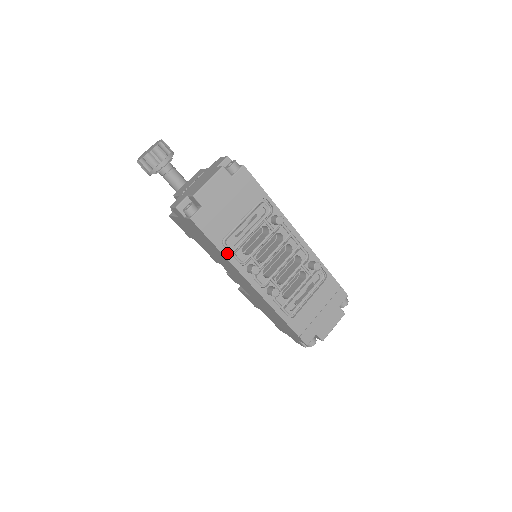
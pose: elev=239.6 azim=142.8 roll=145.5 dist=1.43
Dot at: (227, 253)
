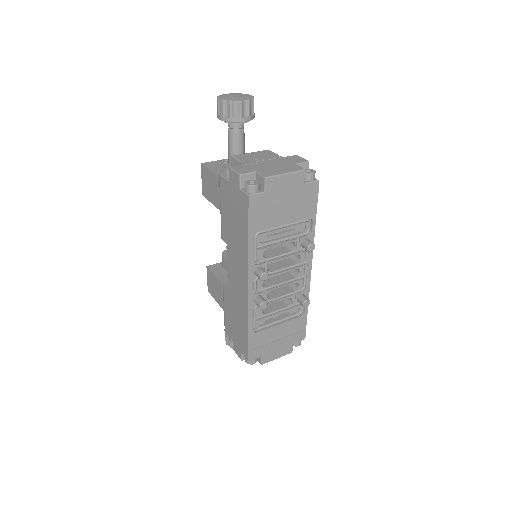
Dot at: (252, 245)
